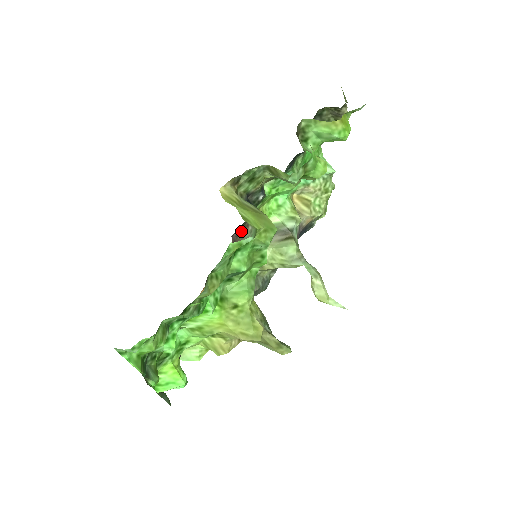
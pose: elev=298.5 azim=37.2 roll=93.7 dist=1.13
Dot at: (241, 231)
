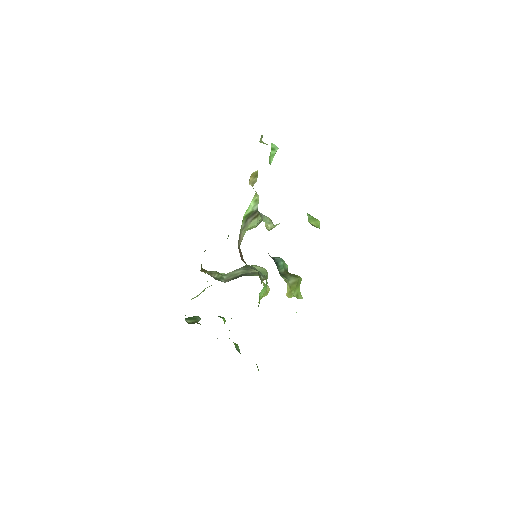
Dot at: occluded
